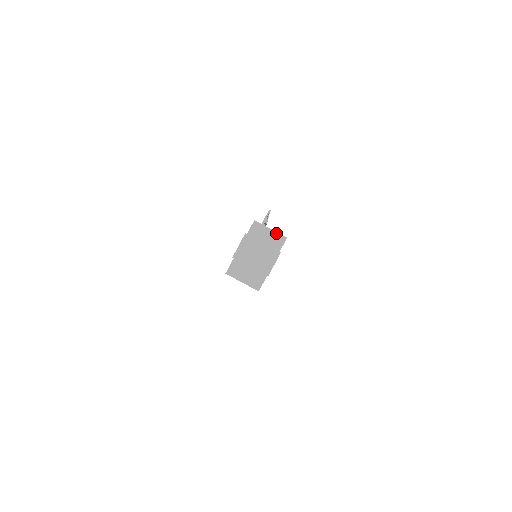
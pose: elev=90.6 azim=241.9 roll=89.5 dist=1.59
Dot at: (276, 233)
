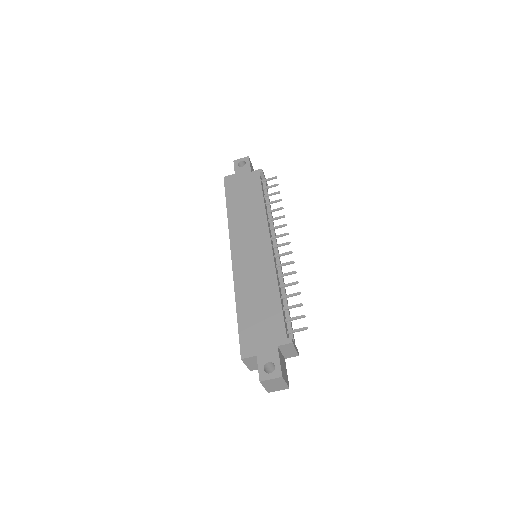
Dot at: (296, 352)
